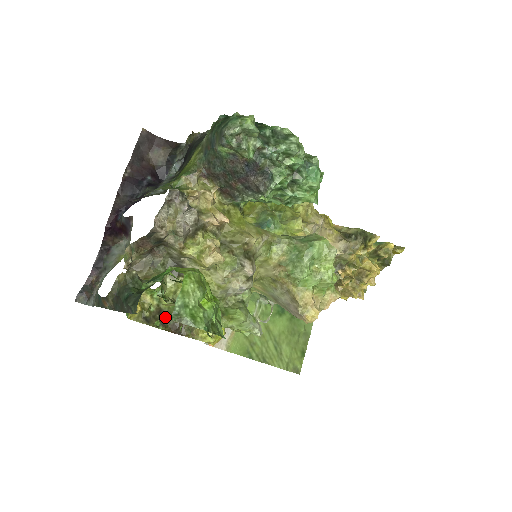
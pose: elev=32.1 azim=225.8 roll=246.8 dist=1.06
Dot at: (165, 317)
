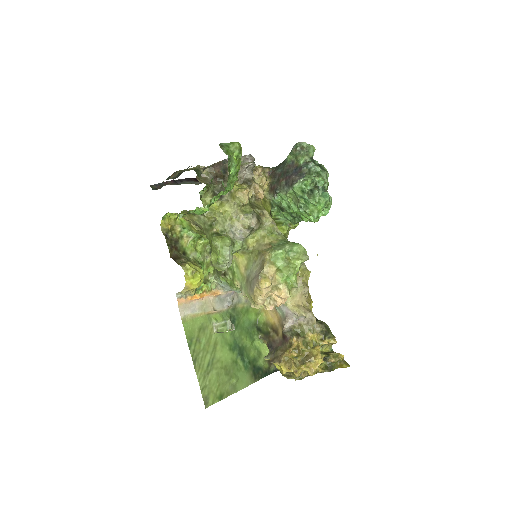
Dot at: (176, 247)
